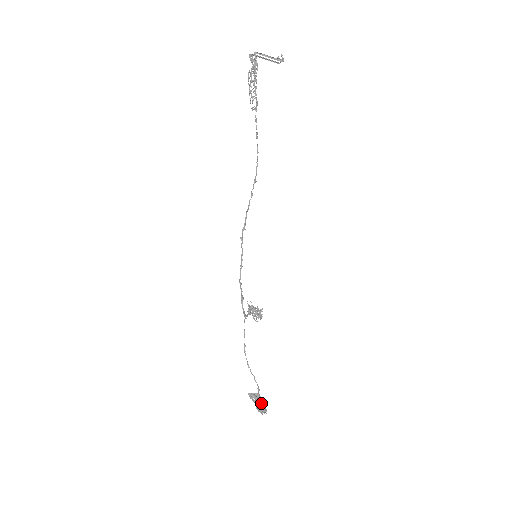
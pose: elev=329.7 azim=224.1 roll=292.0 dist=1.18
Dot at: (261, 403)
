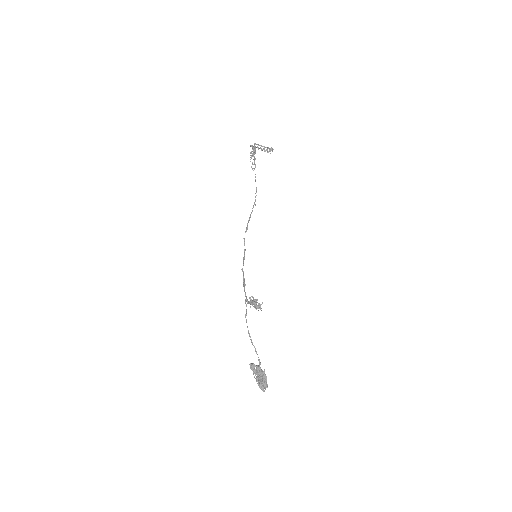
Dot at: (262, 379)
